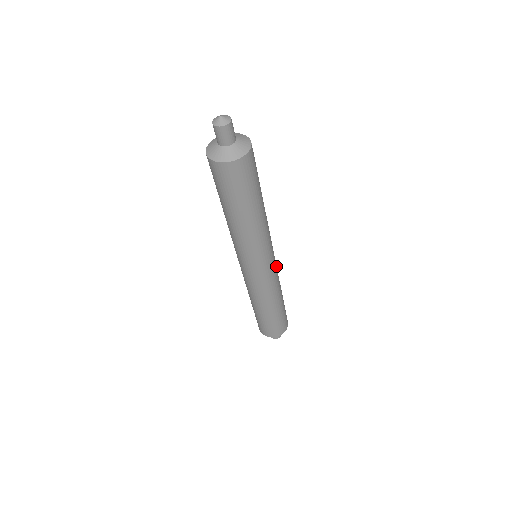
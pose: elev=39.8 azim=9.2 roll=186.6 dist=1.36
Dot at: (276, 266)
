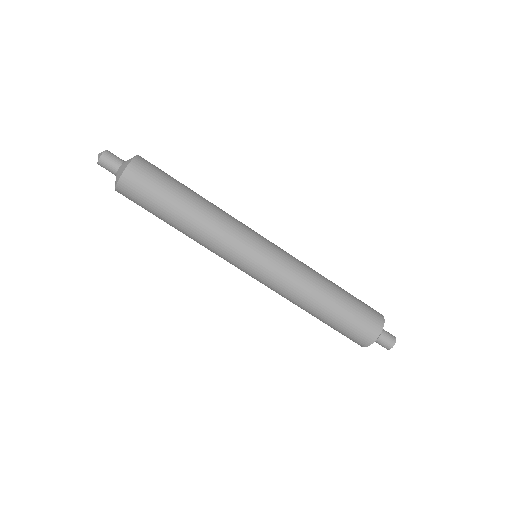
Dot at: (284, 258)
